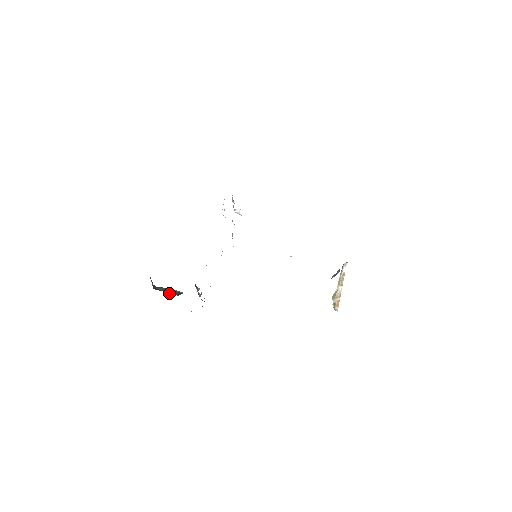
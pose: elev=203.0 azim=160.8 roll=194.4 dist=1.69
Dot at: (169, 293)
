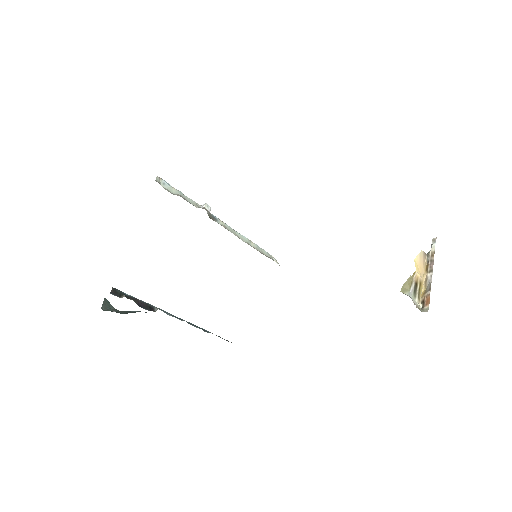
Dot at: occluded
